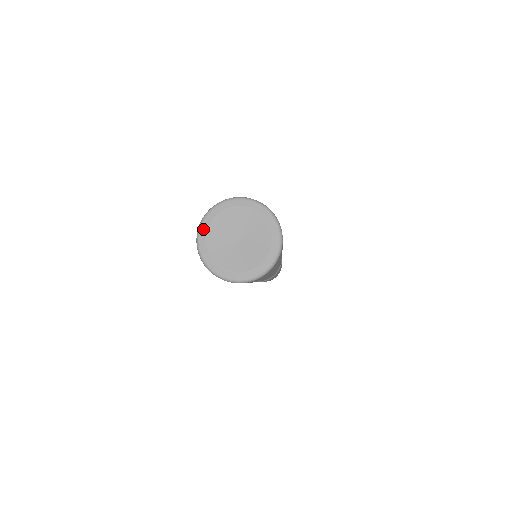
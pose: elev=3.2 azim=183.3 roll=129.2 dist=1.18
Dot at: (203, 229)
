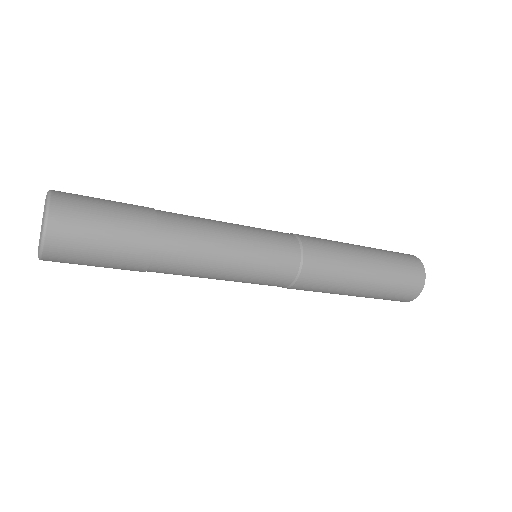
Dot at: occluded
